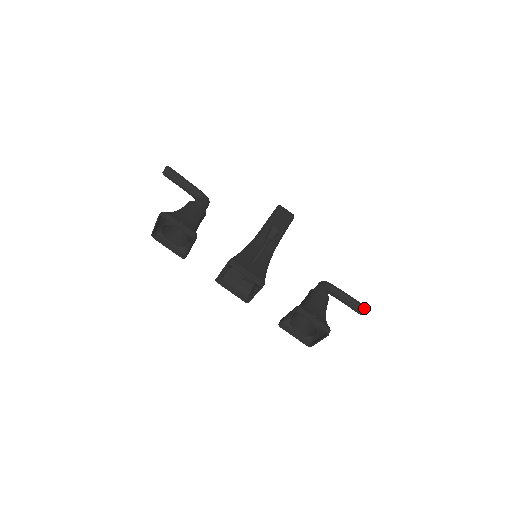
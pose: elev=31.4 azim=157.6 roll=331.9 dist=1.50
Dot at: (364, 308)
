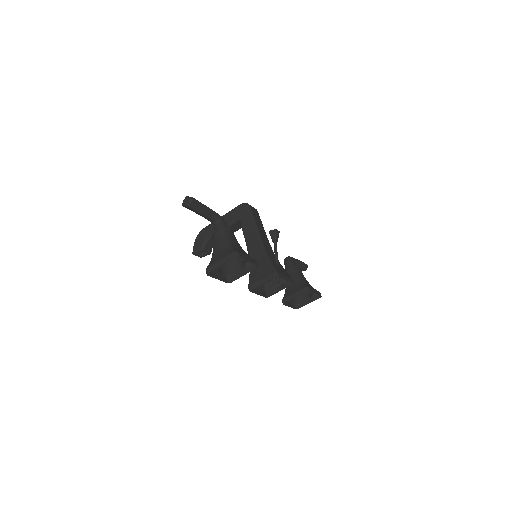
Dot at: (307, 266)
